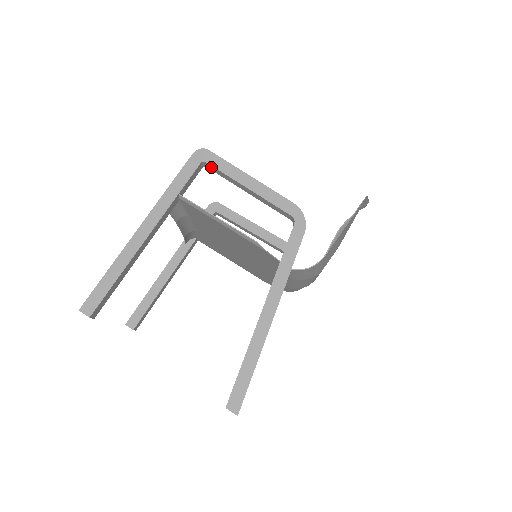
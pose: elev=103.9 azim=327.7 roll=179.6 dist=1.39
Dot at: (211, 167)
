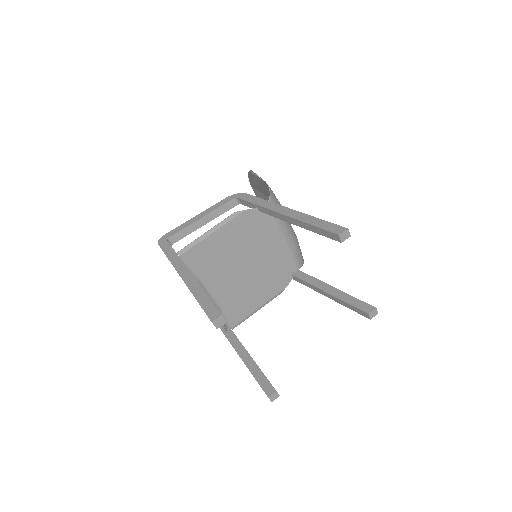
Dot at: (174, 238)
